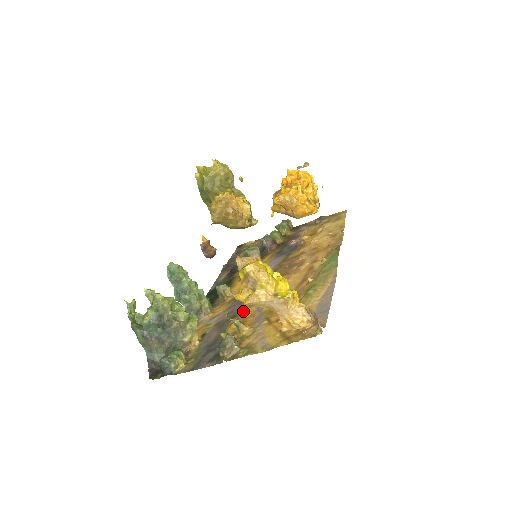
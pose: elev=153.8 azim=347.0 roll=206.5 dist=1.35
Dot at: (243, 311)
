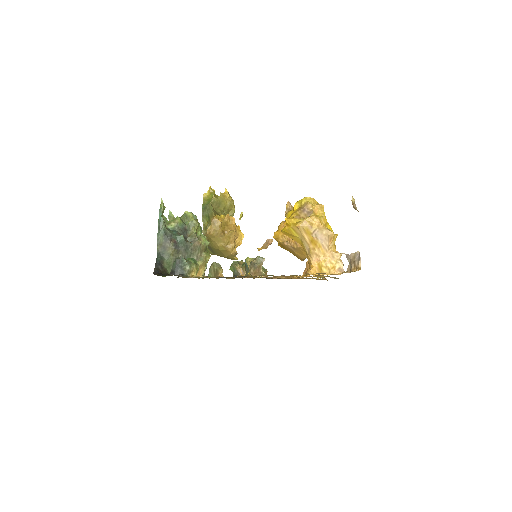
Dot at: occluded
